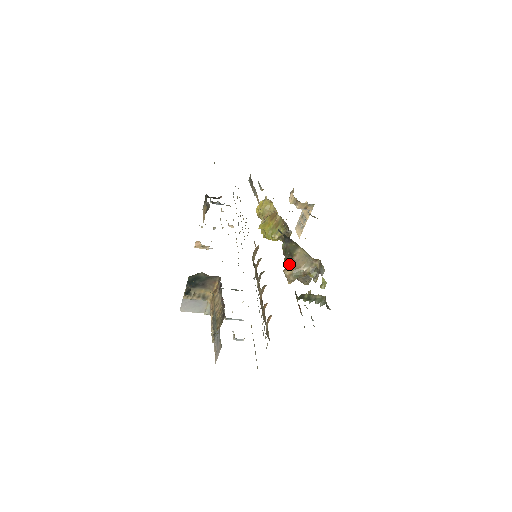
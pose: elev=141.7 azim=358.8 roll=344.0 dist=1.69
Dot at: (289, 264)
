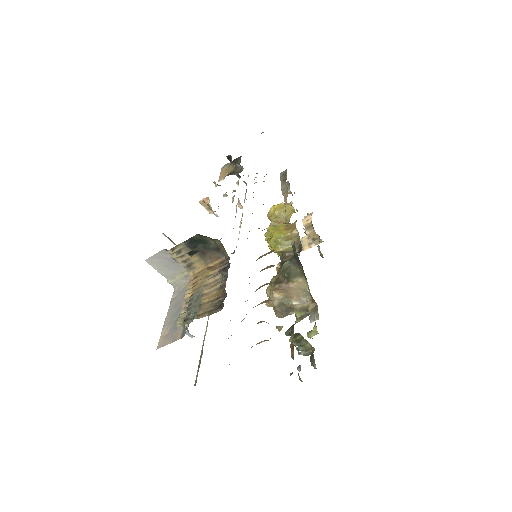
Dot at: (280, 286)
